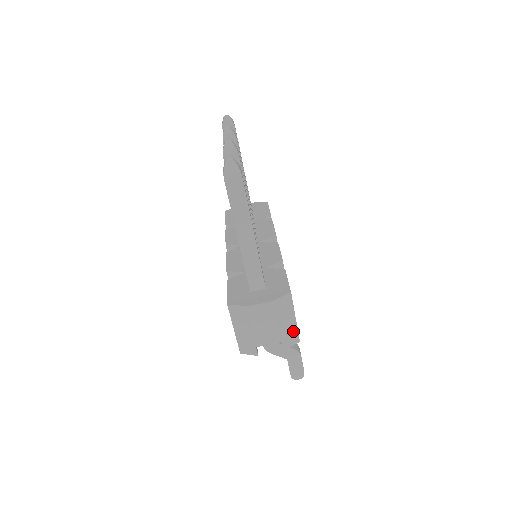
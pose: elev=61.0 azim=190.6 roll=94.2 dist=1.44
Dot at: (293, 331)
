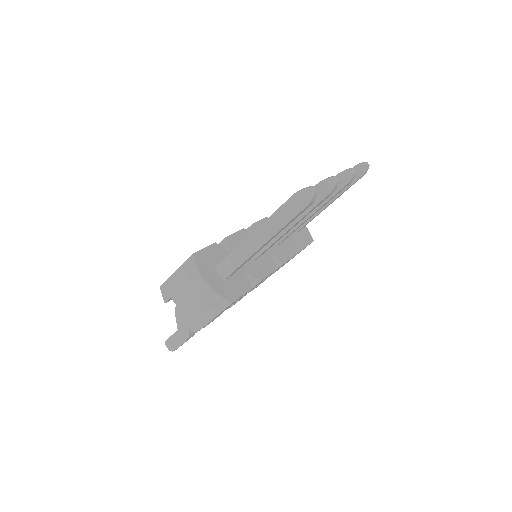
Dot at: (201, 323)
